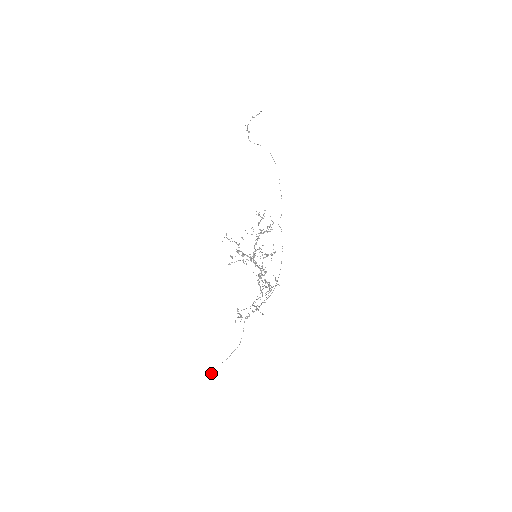
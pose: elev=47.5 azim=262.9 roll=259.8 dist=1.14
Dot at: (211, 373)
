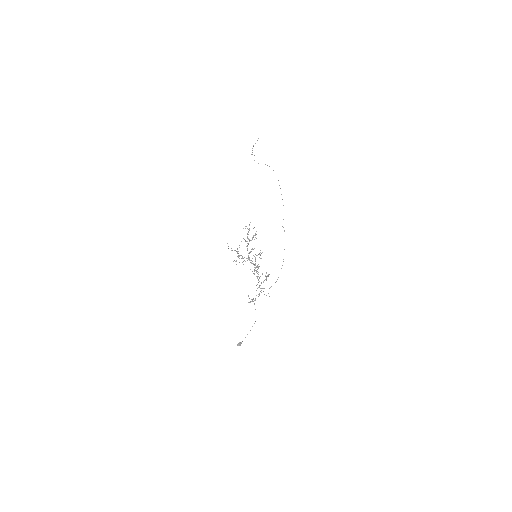
Dot at: (239, 344)
